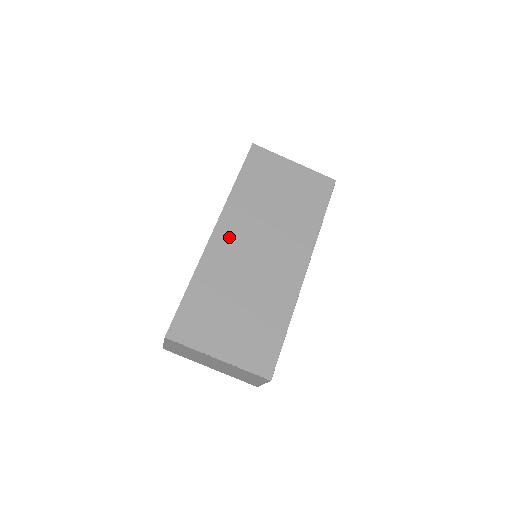
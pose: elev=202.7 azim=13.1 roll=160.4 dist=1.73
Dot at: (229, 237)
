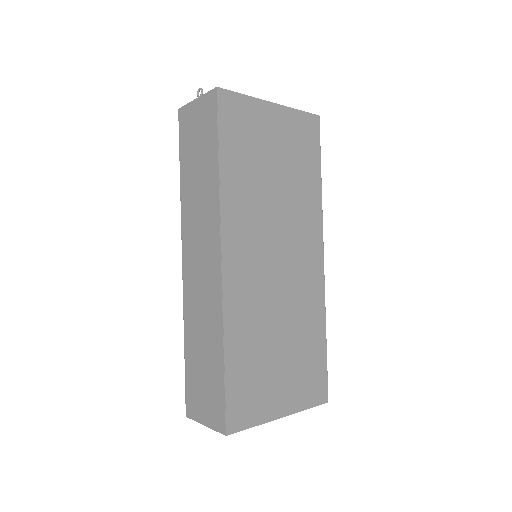
Dot at: (242, 262)
